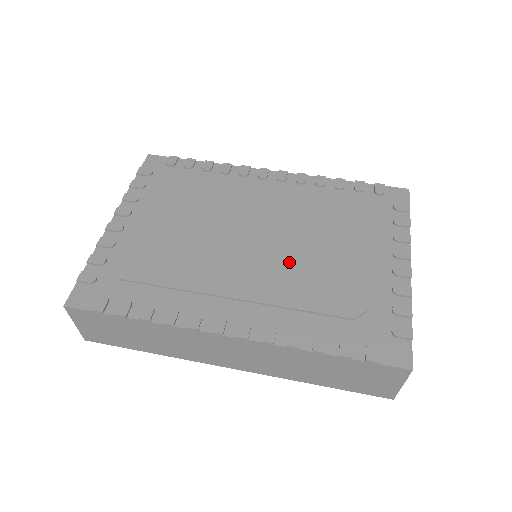
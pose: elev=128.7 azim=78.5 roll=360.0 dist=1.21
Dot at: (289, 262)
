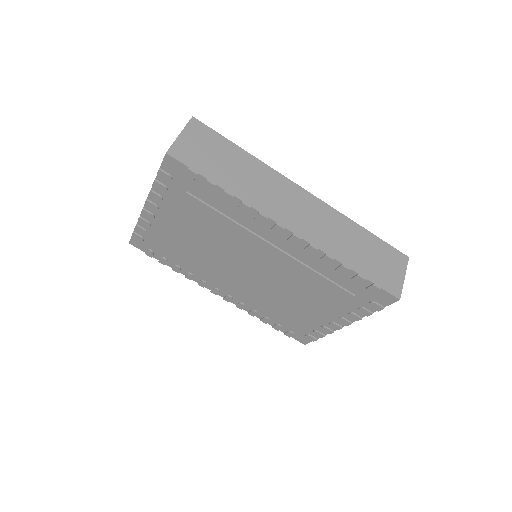
Dot at: (266, 290)
